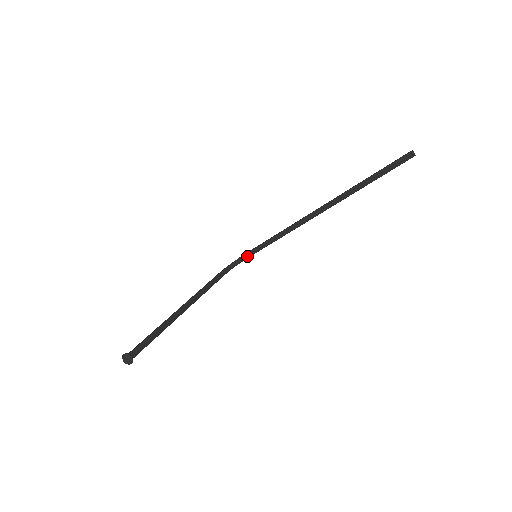
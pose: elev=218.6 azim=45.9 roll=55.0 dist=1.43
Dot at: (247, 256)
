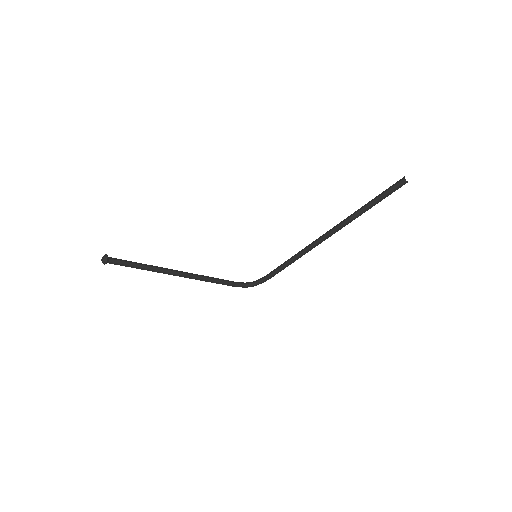
Dot at: (264, 278)
